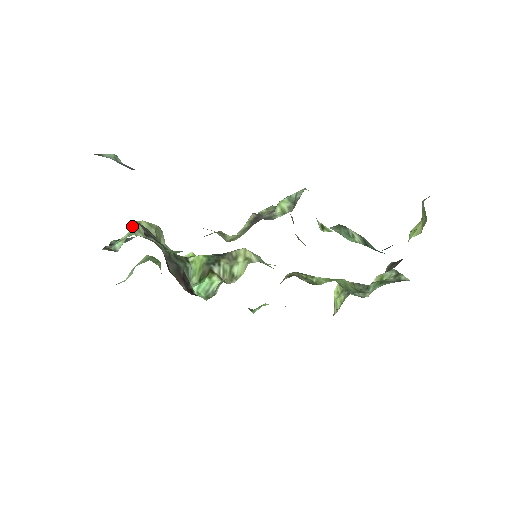
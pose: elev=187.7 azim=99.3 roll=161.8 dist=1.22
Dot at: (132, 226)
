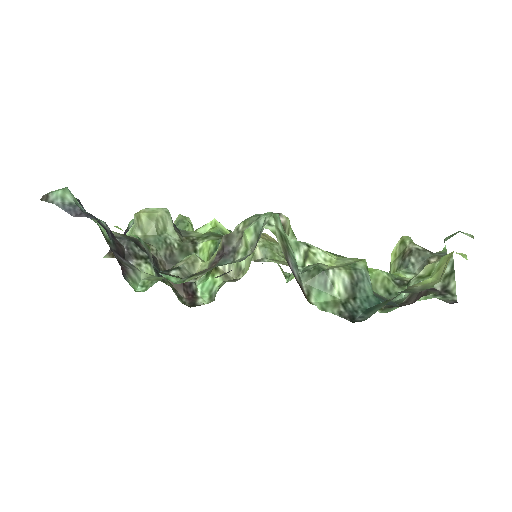
Dot at: occluded
